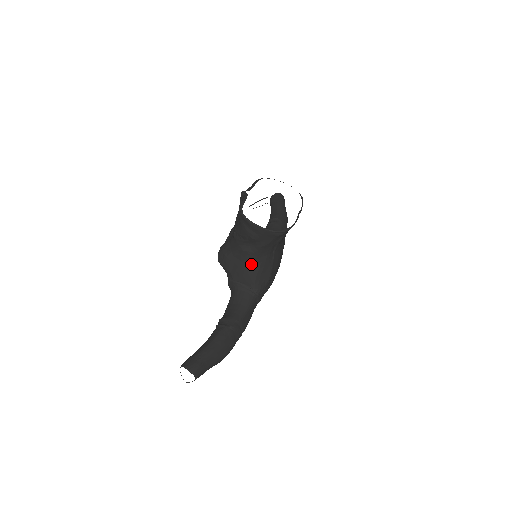
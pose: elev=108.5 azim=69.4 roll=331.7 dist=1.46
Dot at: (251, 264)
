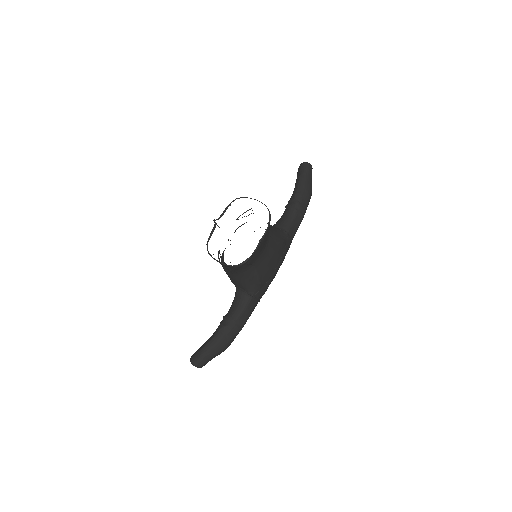
Dot at: (237, 276)
